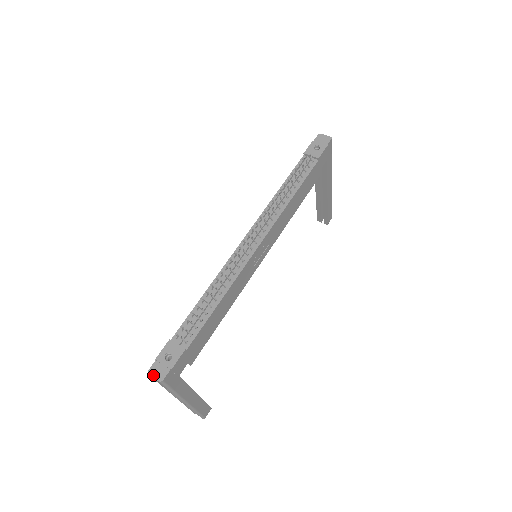
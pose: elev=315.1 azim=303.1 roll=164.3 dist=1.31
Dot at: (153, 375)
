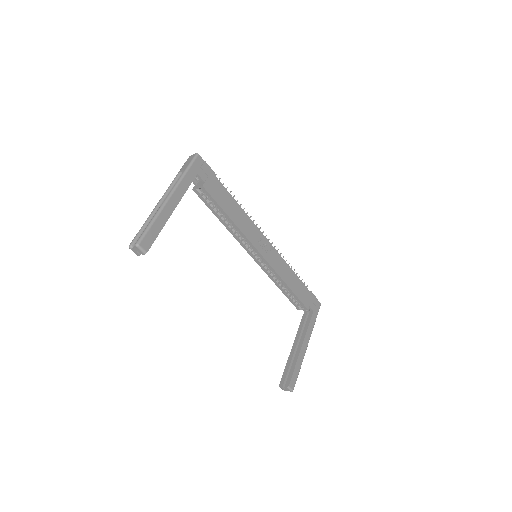
Dot at: occluded
